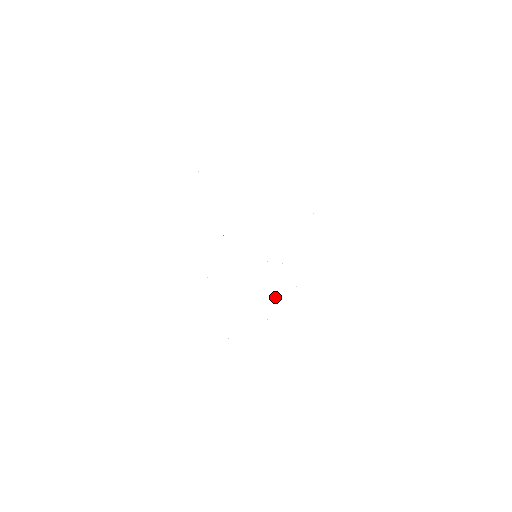
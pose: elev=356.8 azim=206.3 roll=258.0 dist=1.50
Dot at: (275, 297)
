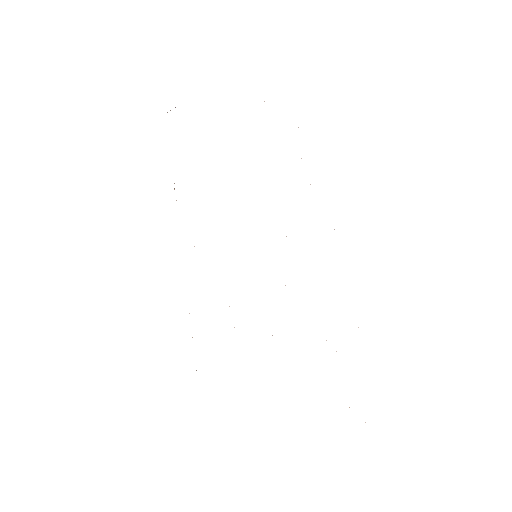
Dot at: occluded
